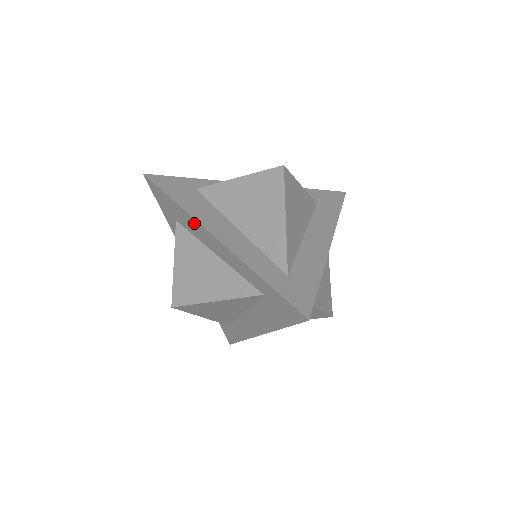
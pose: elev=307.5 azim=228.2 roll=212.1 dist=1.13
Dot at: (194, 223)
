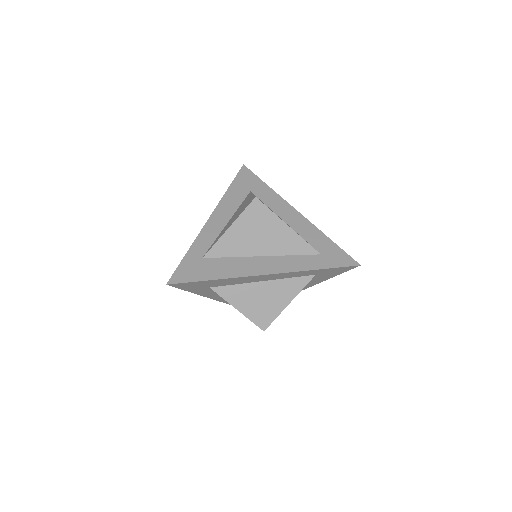
Dot at: (240, 279)
